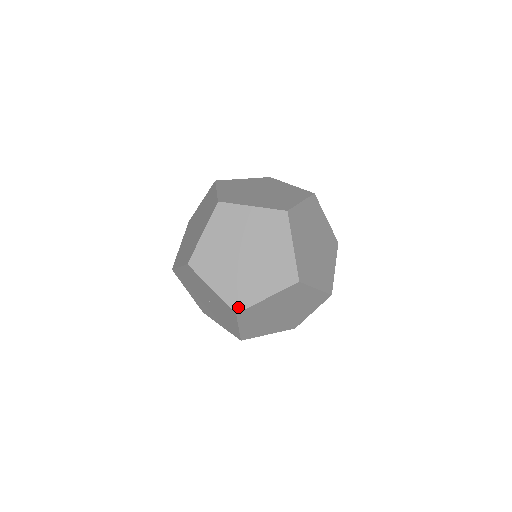
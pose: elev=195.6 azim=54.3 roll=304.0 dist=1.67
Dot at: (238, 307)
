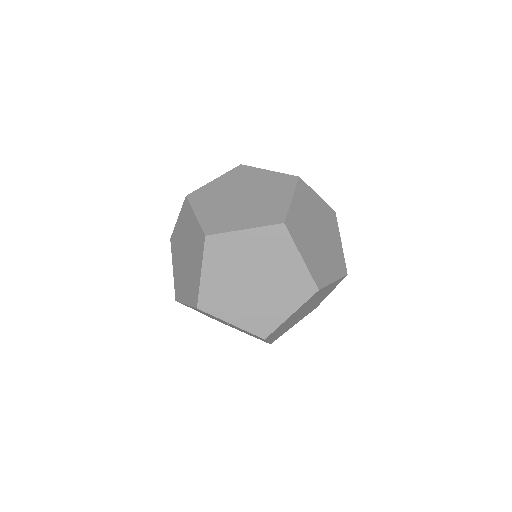
Dot at: (264, 333)
